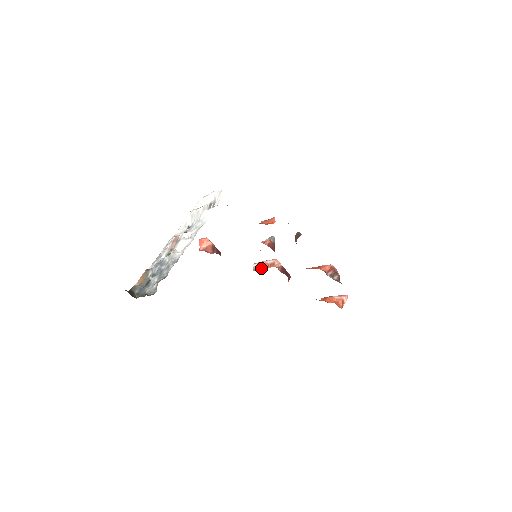
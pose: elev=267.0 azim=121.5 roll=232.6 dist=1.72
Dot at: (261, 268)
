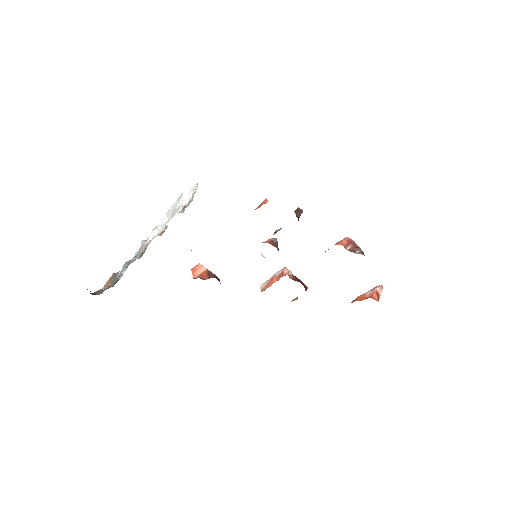
Dot at: (270, 285)
